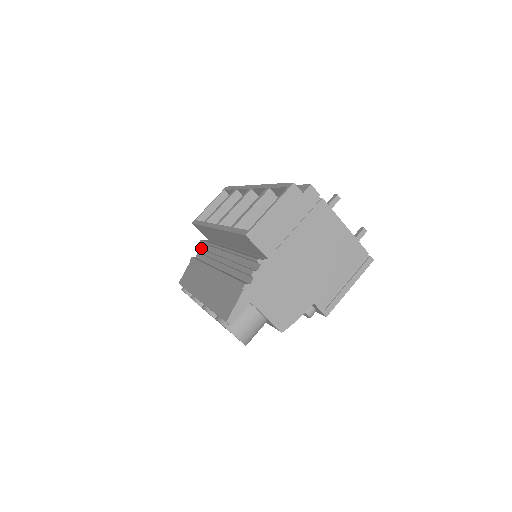
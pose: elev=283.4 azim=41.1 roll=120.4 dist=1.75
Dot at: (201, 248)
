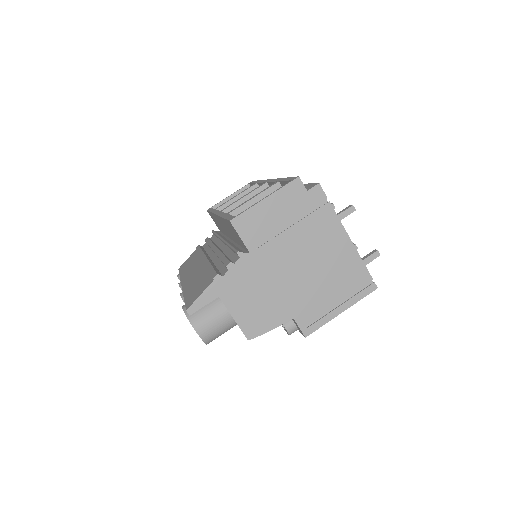
Dot at: (210, 238)
